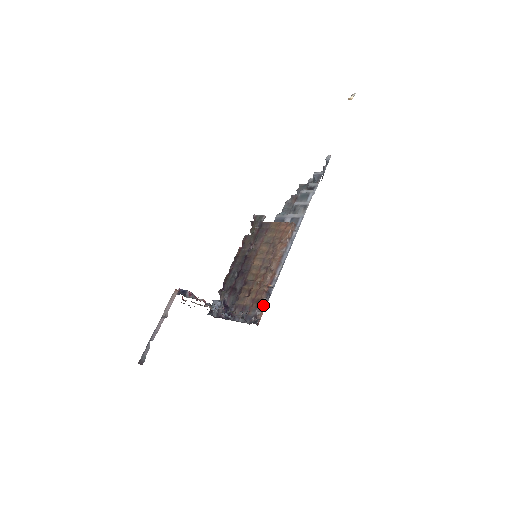
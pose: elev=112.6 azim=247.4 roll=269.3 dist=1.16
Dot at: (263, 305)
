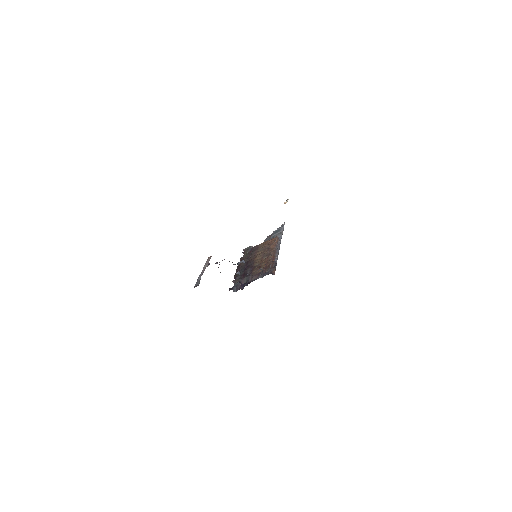
Dot at: (274, 267)
